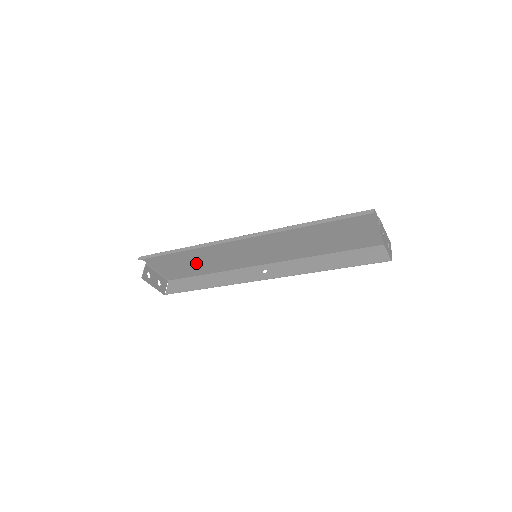
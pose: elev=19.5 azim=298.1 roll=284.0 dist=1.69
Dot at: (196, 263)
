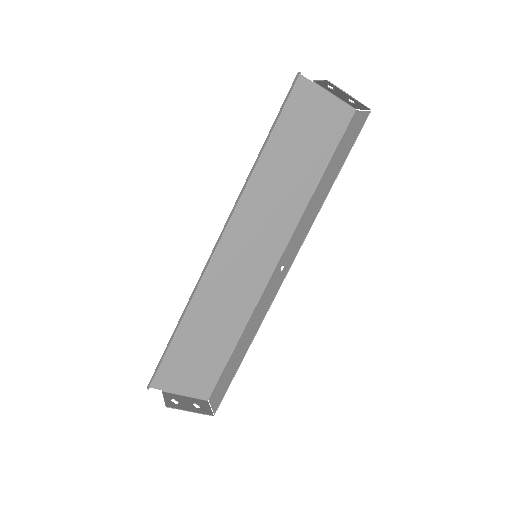
Dot at: (211, 336)
